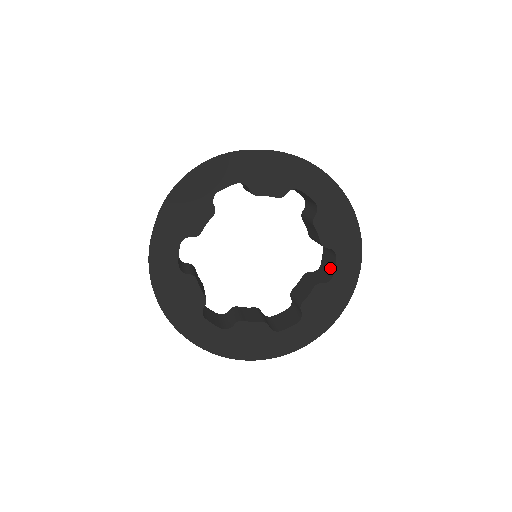
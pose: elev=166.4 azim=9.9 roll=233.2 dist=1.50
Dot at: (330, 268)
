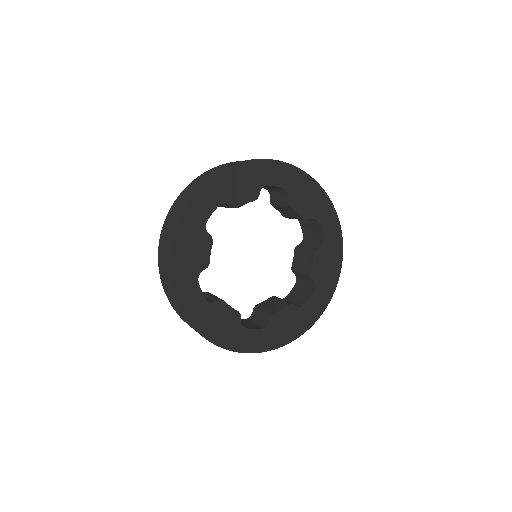
Dot at: (316, 234)
